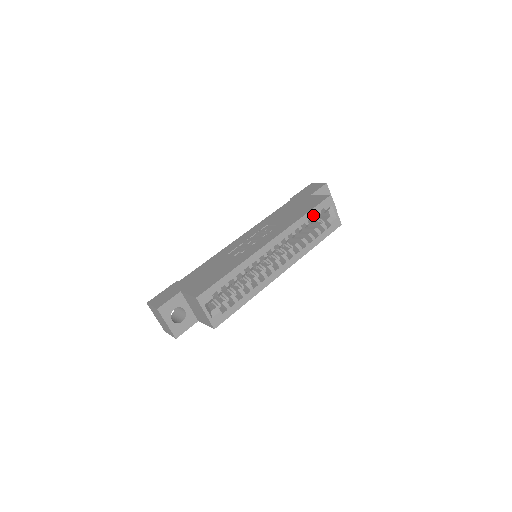
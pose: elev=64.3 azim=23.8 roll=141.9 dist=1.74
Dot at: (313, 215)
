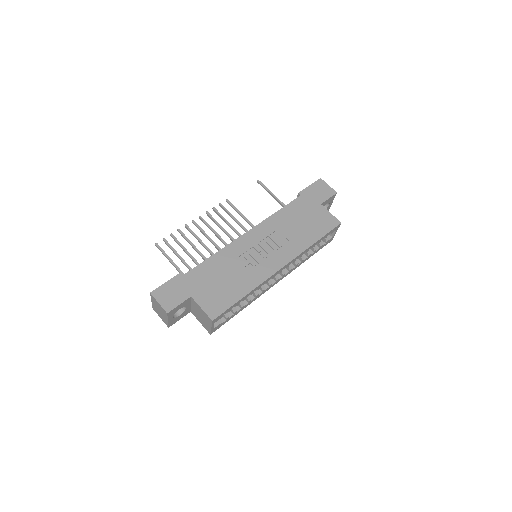
Dot at: occluded
